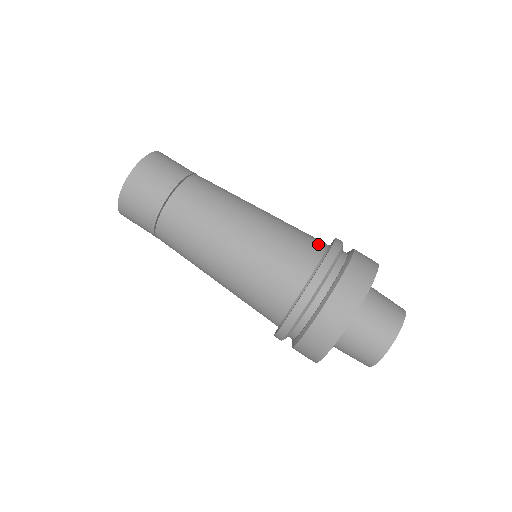
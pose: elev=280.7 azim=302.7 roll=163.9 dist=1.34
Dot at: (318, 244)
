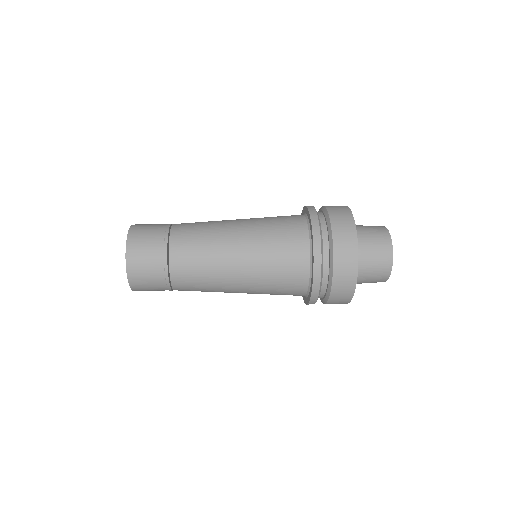
Dot at: (295, 215)
